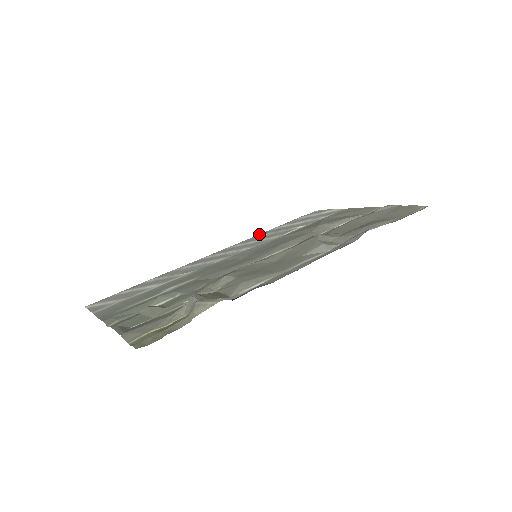
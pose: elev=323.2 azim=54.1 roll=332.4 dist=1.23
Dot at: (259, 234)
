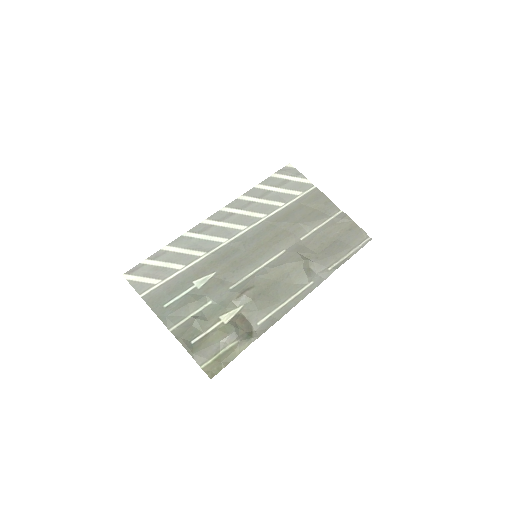
Dot at: (246, 193)
